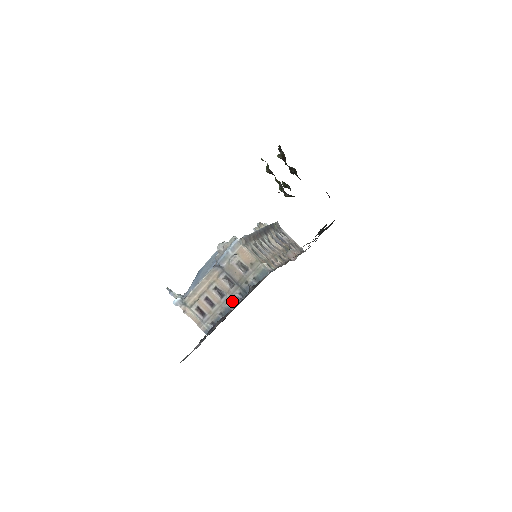
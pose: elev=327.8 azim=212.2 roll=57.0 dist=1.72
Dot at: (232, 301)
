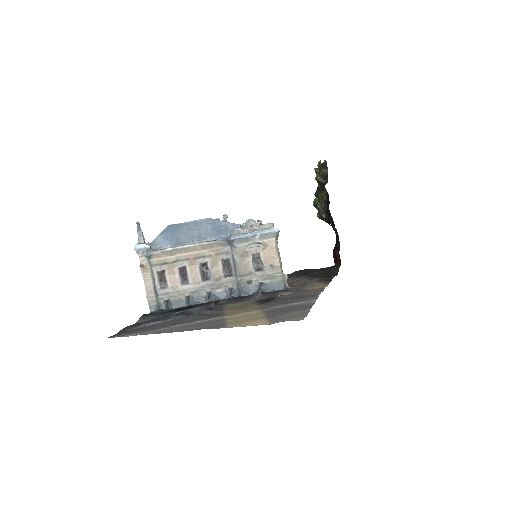
Dot at: (214, 292)
